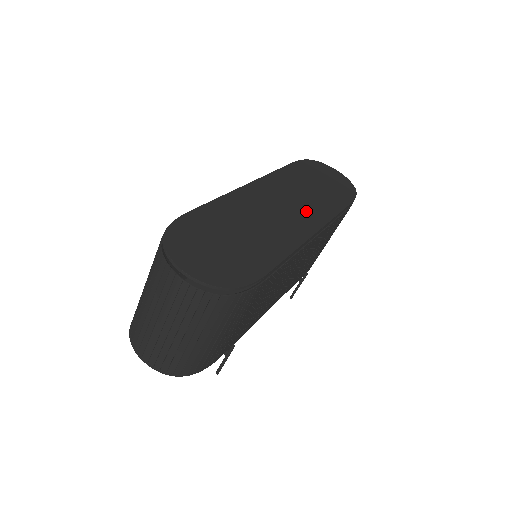
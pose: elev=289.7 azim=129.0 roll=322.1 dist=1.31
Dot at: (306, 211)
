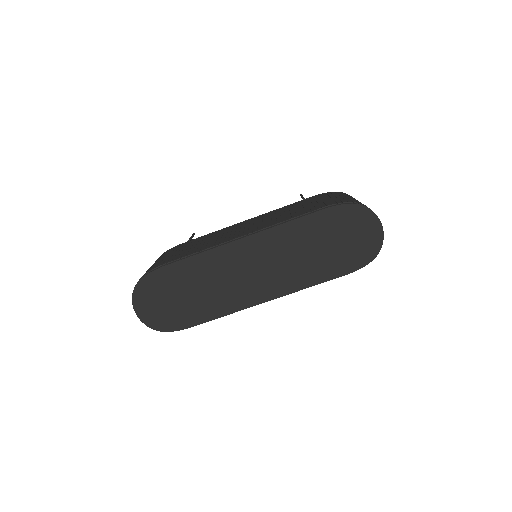
Dot at: (276, 279)
